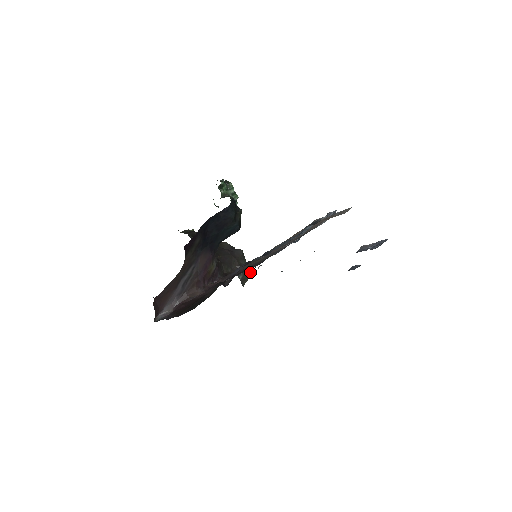
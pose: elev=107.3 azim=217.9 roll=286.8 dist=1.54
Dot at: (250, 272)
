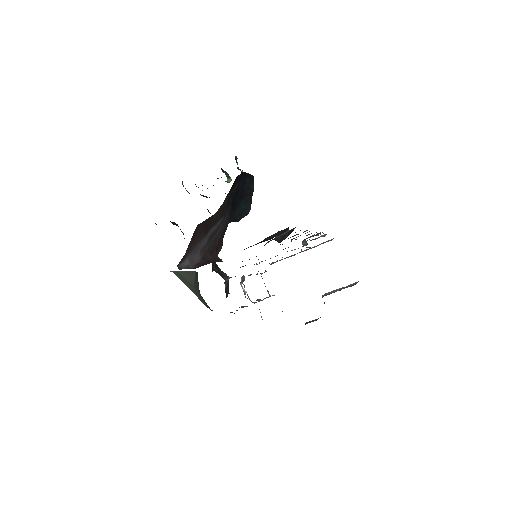
Dot at: (228, 288)
